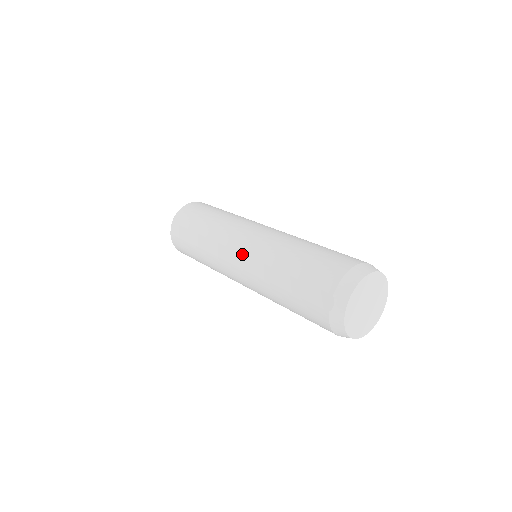
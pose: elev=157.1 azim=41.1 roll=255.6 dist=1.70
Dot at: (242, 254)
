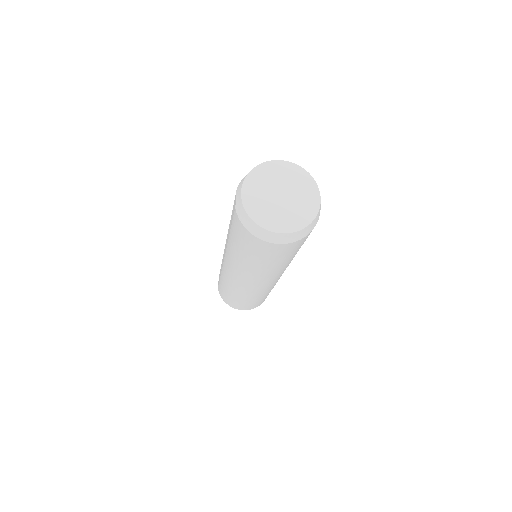
Dot at: occluded
